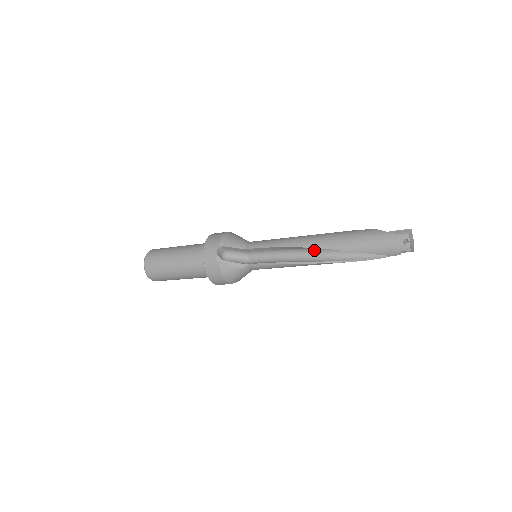
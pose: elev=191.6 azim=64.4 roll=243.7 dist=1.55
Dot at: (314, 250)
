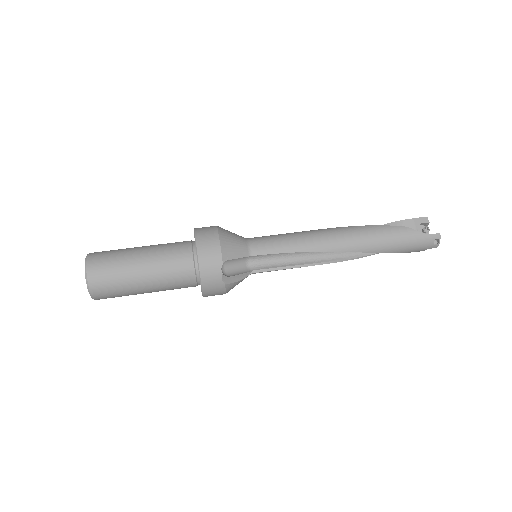
Dot at: occluded
